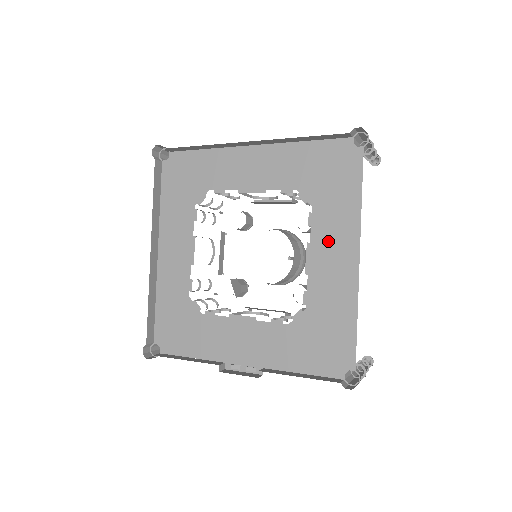
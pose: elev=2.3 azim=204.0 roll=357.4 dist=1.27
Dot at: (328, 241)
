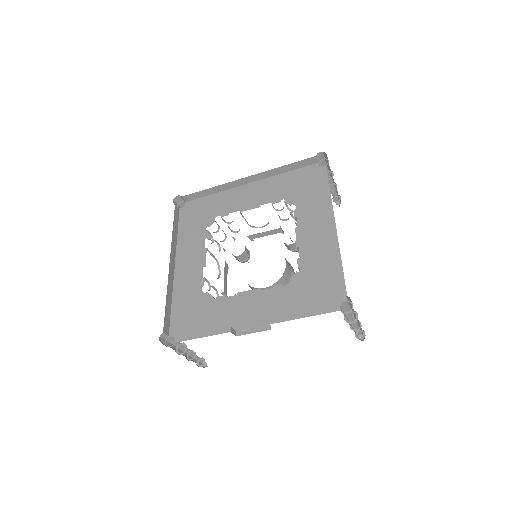
Dot at: (311, 222)
